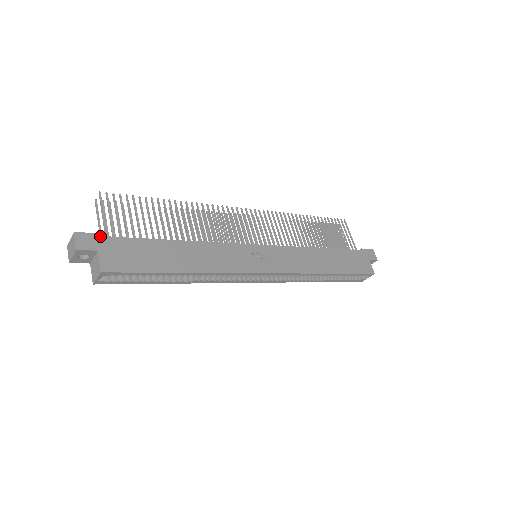
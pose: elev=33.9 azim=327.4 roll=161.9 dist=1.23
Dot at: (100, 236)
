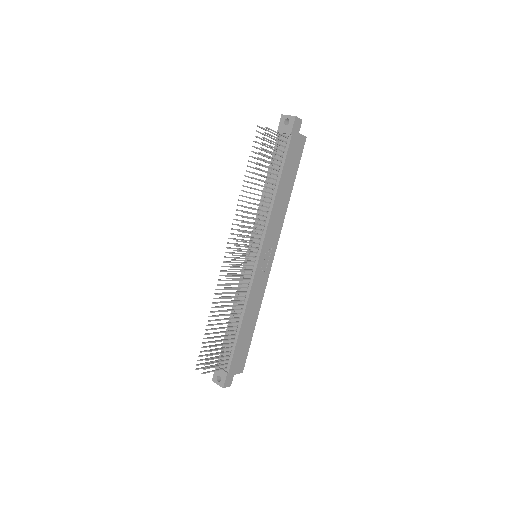
Dot at: (228, 374)
